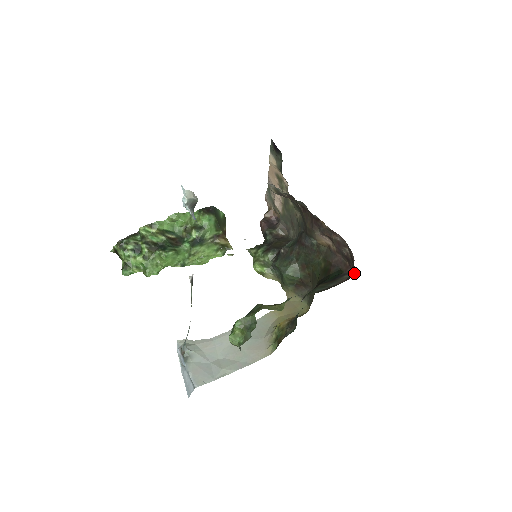
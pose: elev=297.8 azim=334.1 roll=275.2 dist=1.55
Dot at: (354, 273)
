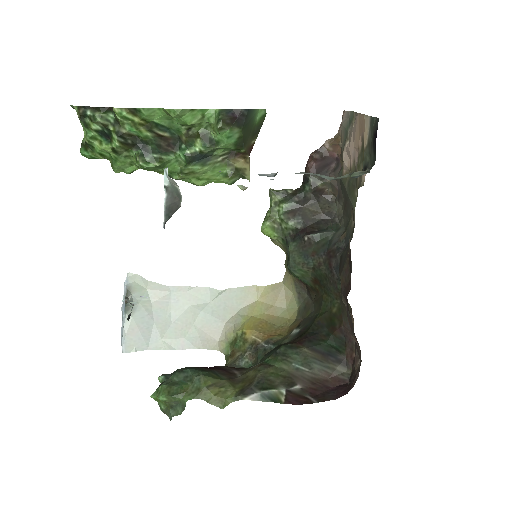
Dot at: (349, 379)
